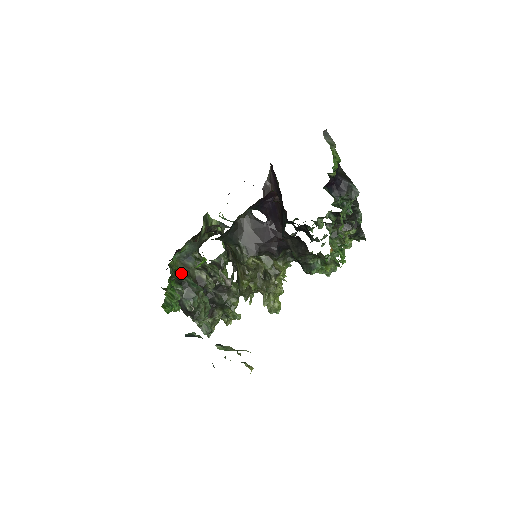
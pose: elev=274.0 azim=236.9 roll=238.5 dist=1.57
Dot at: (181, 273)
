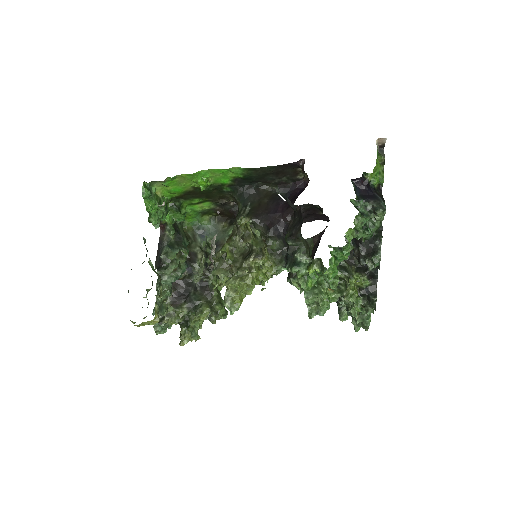
Dot at: (185, 234)
